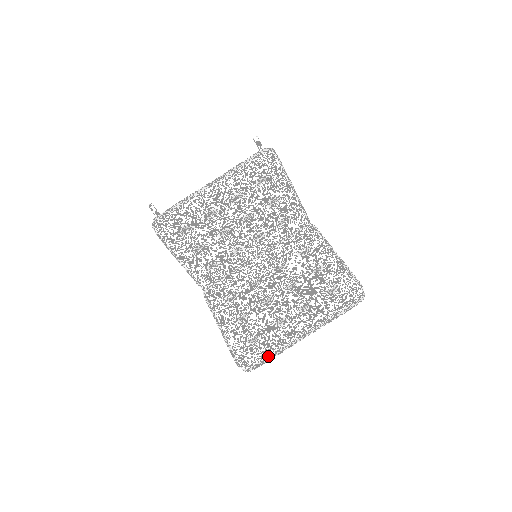
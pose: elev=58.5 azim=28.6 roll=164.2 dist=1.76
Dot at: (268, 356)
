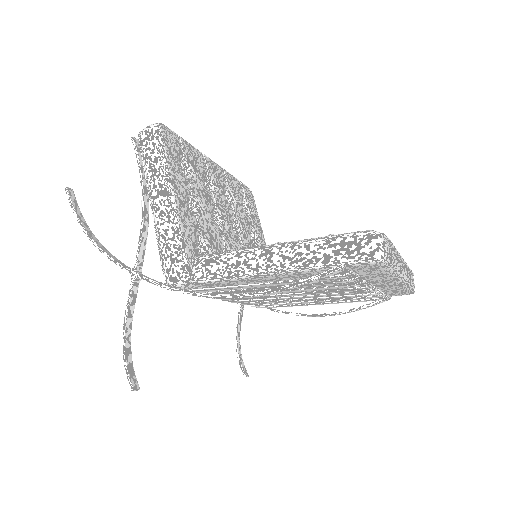
Dot at: (392, 251)
